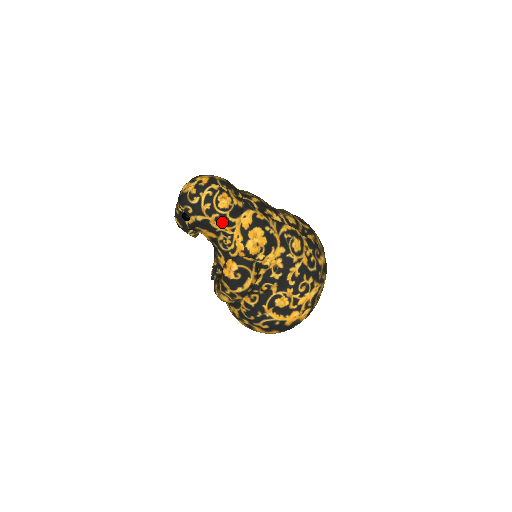
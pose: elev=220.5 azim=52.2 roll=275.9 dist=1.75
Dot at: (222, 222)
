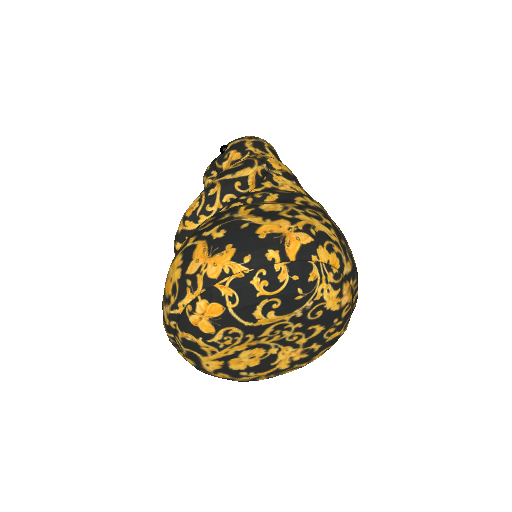
Dot at: (257, 145)
